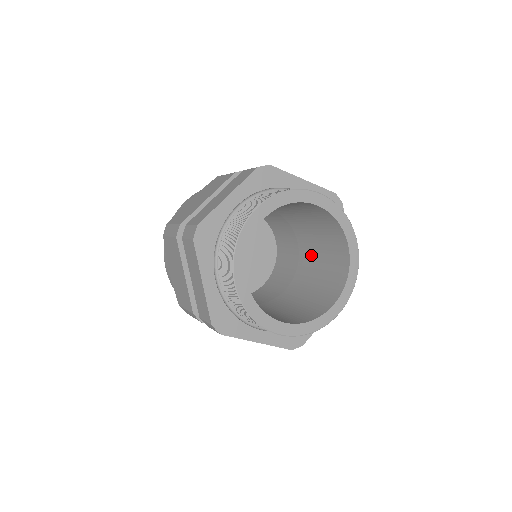
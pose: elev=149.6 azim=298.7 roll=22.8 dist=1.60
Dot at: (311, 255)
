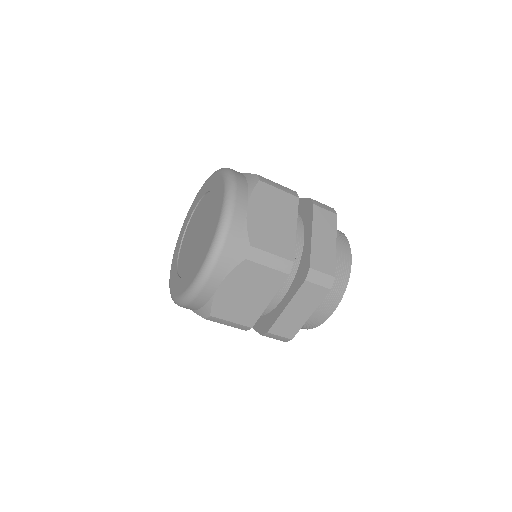
Dot at: occluded
